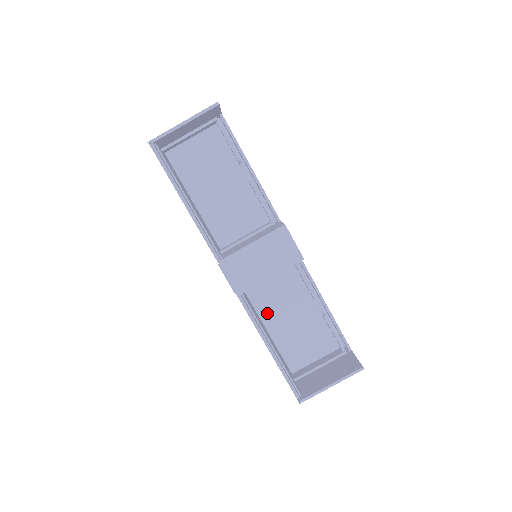
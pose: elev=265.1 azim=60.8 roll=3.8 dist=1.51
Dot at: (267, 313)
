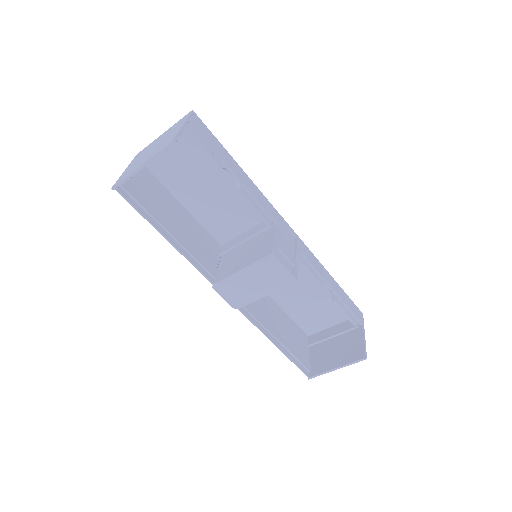
Dot at: (278, 294)
